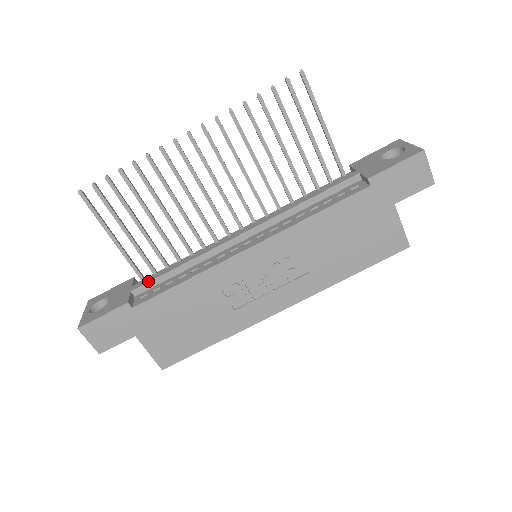
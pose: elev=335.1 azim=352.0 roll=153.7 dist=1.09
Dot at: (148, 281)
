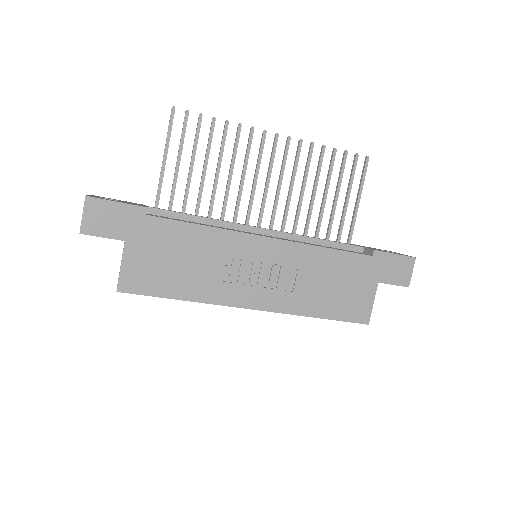
Dot at: occluded
